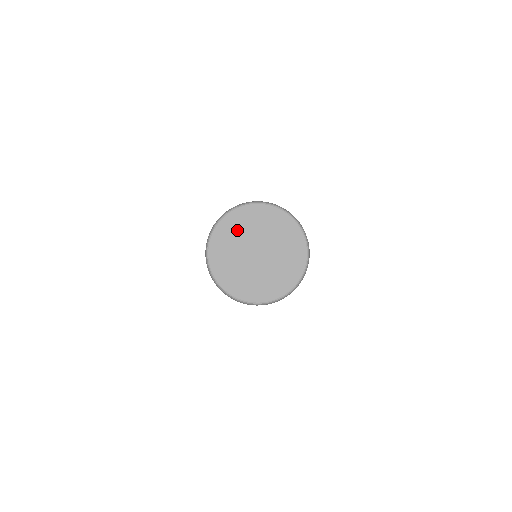
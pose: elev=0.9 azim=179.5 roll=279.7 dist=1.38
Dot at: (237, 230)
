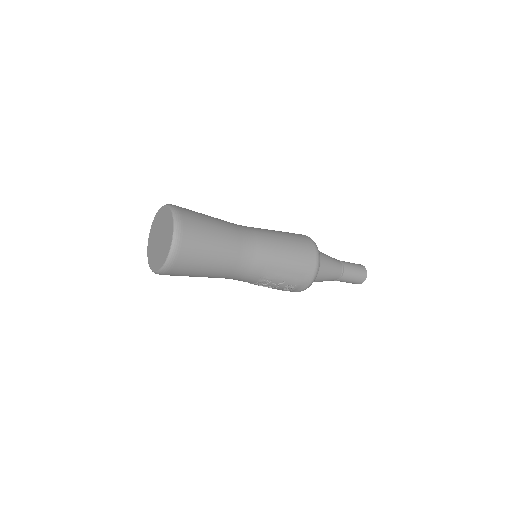
Dot at: (152, 240)
